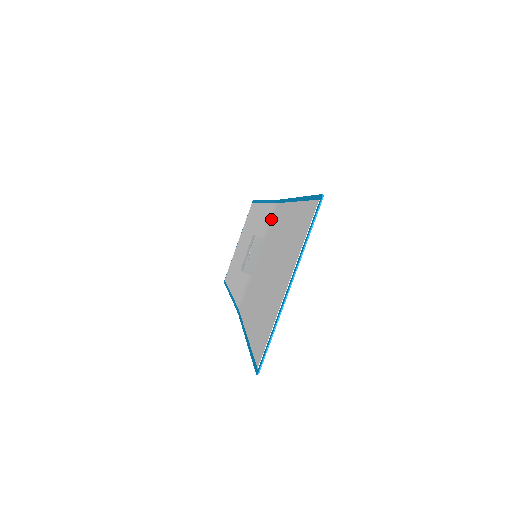
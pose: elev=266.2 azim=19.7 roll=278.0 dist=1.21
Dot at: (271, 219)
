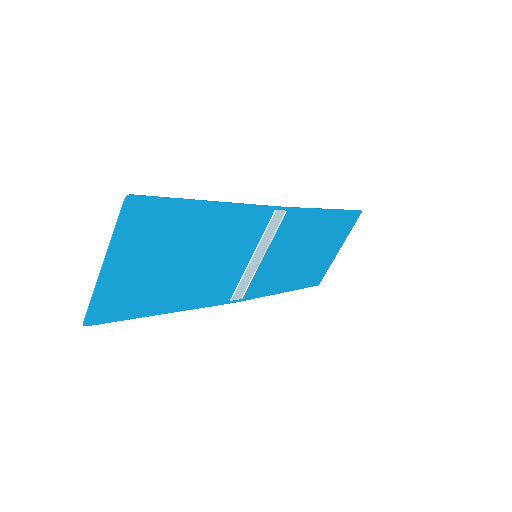
Dot at: (269, 224)
